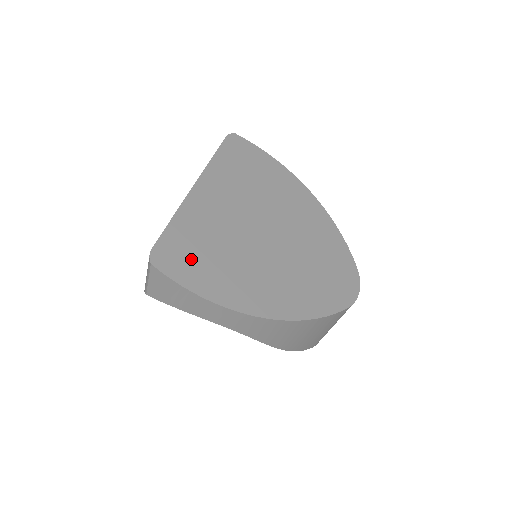
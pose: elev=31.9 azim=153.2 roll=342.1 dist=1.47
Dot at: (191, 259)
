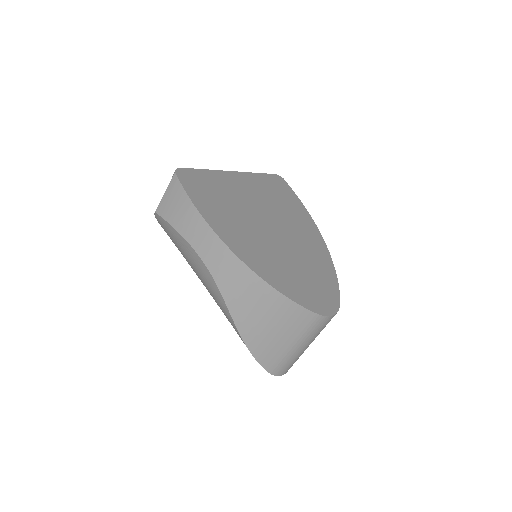
Dot at: (206, 192)
